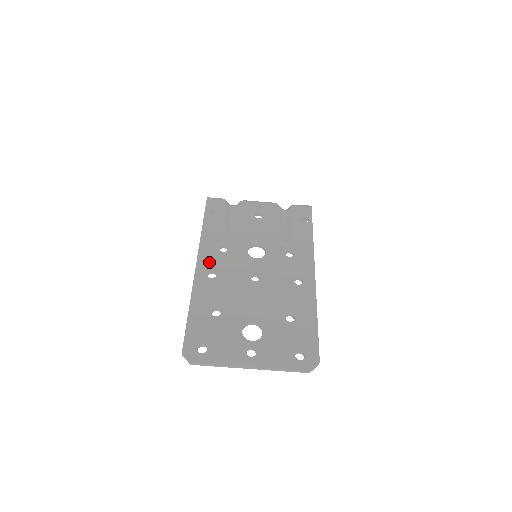
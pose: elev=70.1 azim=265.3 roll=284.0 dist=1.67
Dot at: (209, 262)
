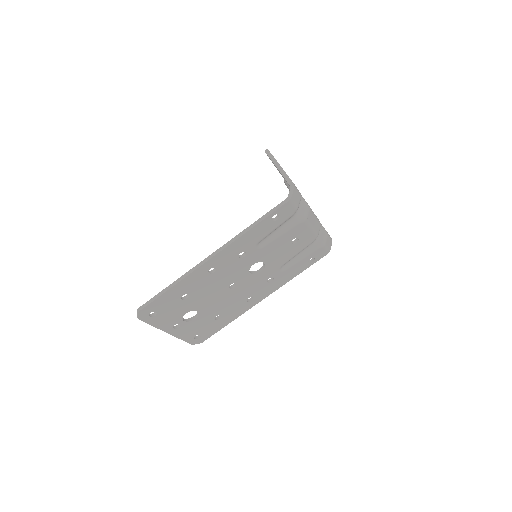
Dot at: (222, 260)
